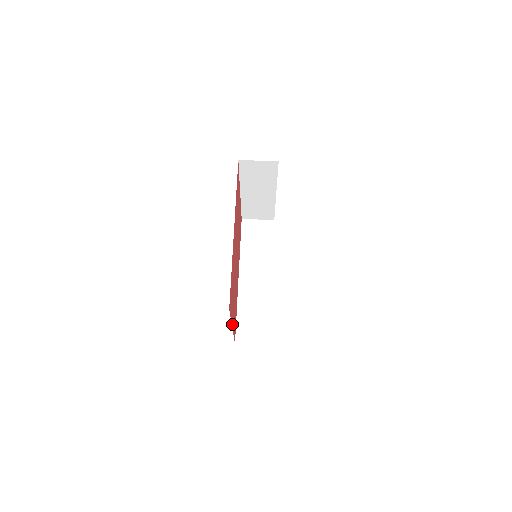
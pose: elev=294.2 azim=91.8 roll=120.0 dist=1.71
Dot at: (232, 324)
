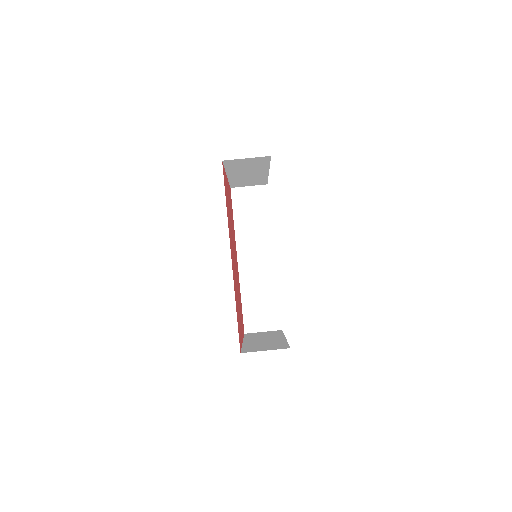
Dot at: (242, 339)
